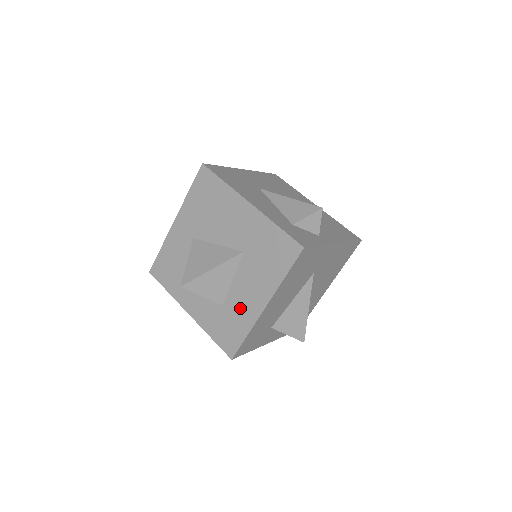
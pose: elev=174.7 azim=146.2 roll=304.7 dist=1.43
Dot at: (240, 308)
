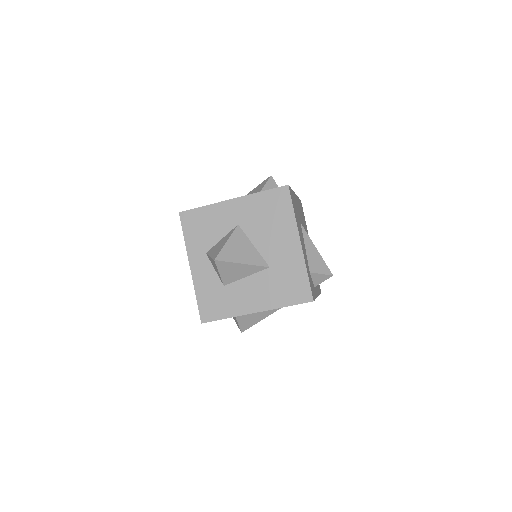
Dot at: (237, 298)
